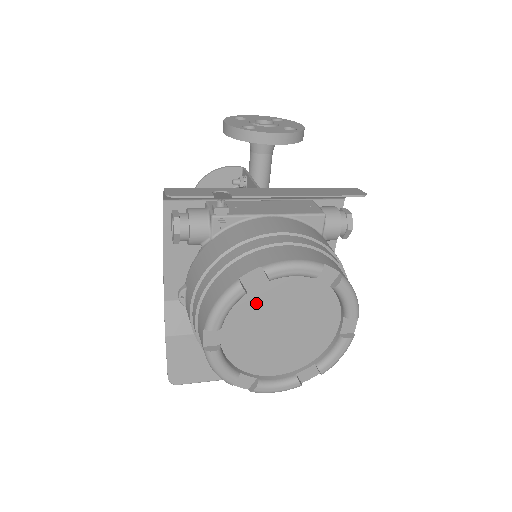
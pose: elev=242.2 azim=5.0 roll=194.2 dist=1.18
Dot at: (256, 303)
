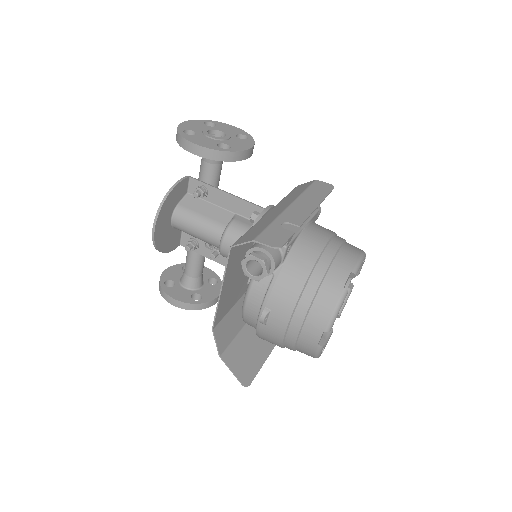
Dot at: occluded
